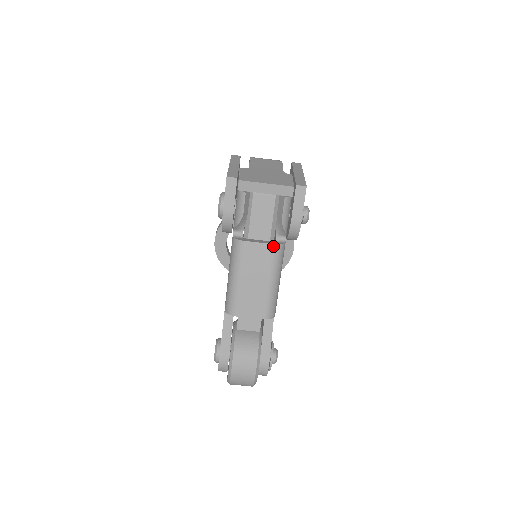
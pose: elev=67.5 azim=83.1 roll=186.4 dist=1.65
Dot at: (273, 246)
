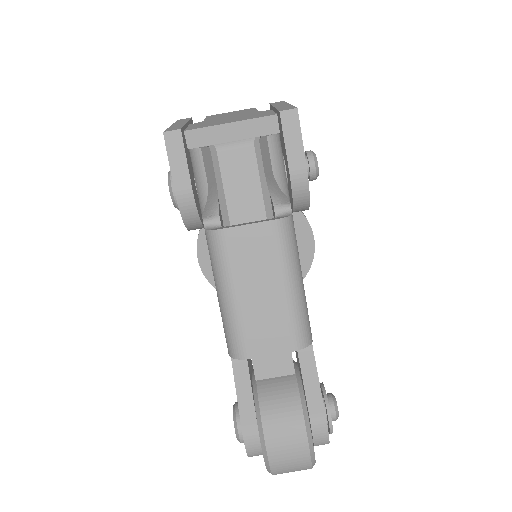
Dot at: (272, 223)
